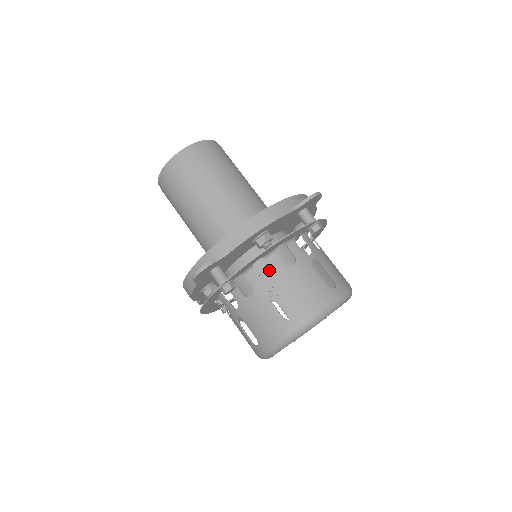
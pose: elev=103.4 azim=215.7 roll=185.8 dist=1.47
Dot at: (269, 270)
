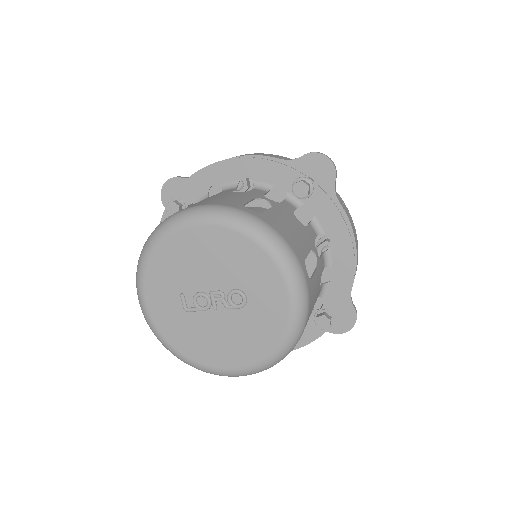
Dot at: occluded
